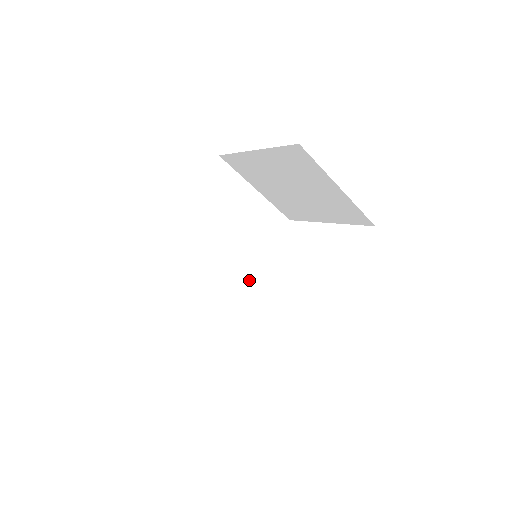
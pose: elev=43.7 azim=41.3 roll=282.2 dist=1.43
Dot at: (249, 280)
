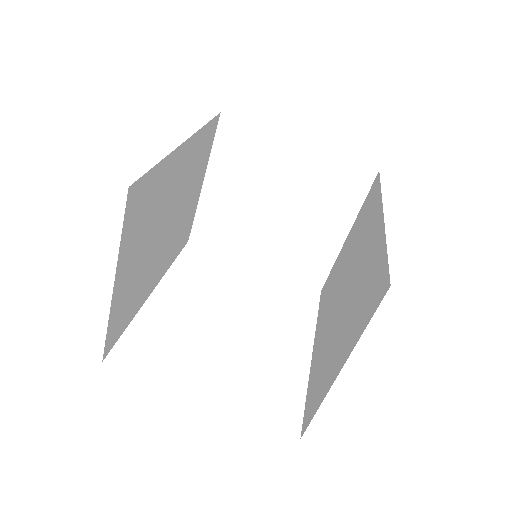
Dot at: (150, 287)
